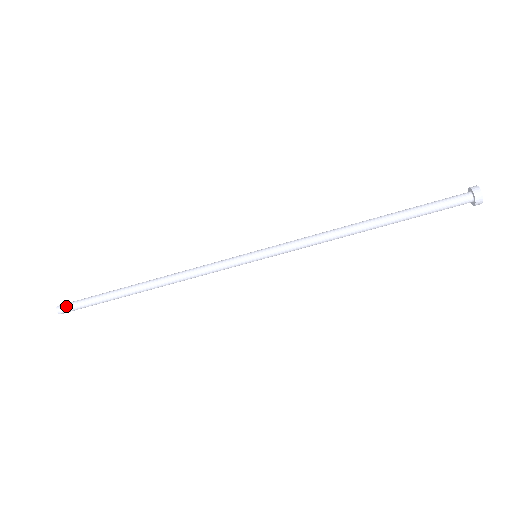
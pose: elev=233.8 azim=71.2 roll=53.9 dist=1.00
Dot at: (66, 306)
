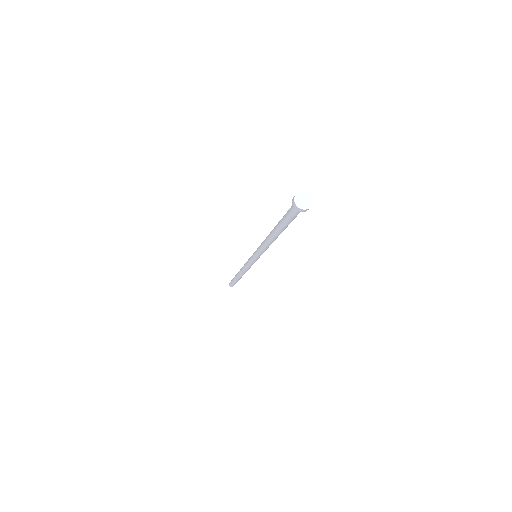
Dot at: (230, 283)
